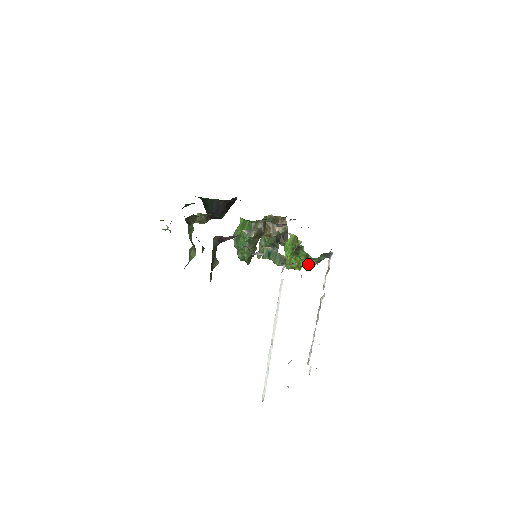
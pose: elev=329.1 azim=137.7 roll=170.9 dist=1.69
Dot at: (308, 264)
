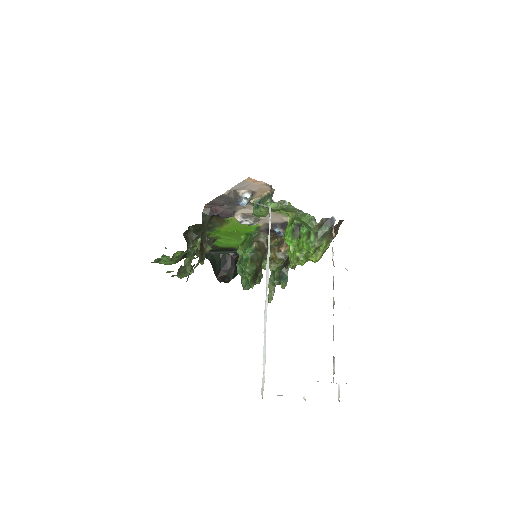
Dot at: (312, 243)
